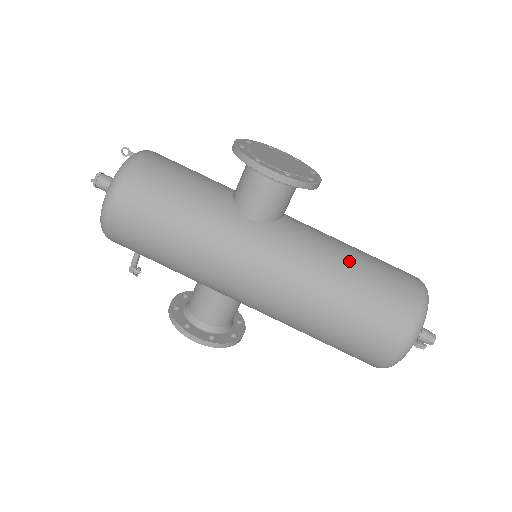
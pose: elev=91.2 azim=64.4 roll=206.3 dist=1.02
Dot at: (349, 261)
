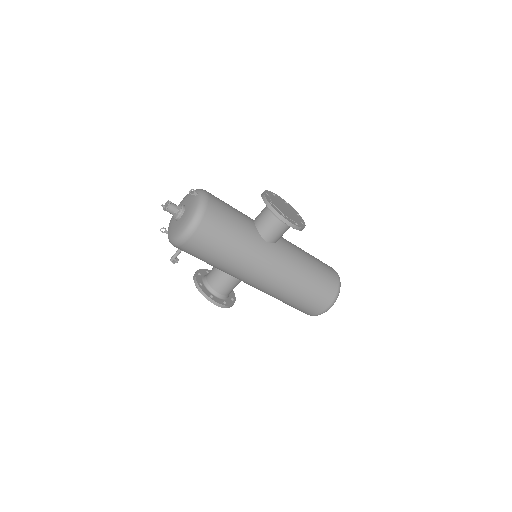
Dot at: (310, 264)
